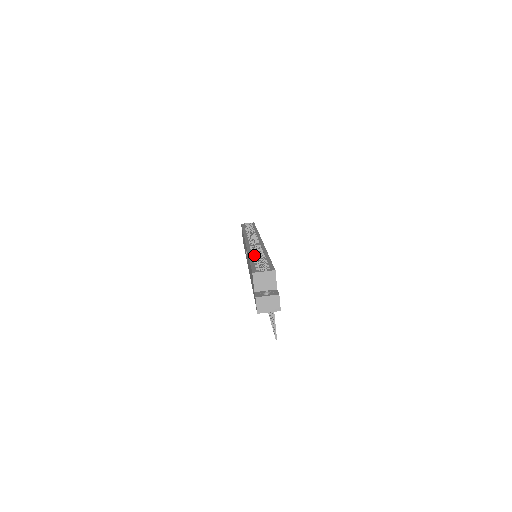
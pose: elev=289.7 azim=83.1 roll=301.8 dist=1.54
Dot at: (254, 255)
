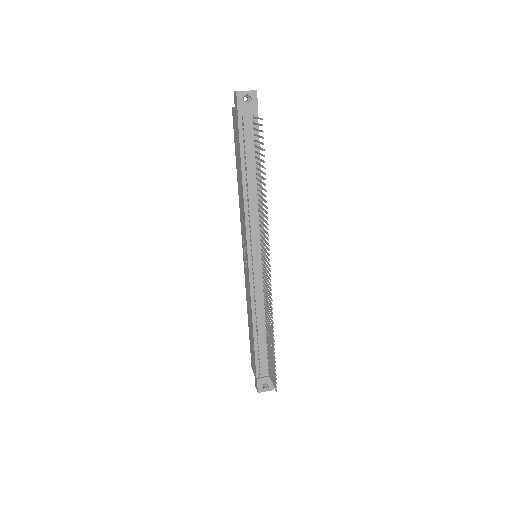
Dot at: occluded
